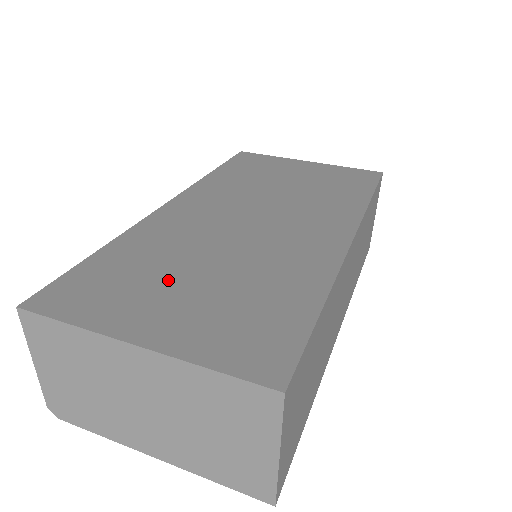
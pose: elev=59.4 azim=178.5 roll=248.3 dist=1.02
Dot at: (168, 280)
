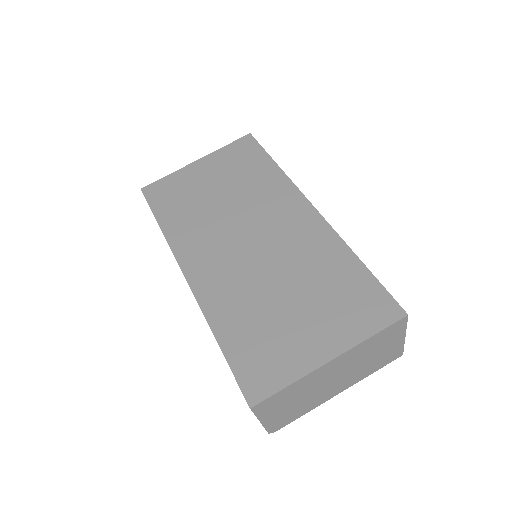
Dot at: (282, 319)
